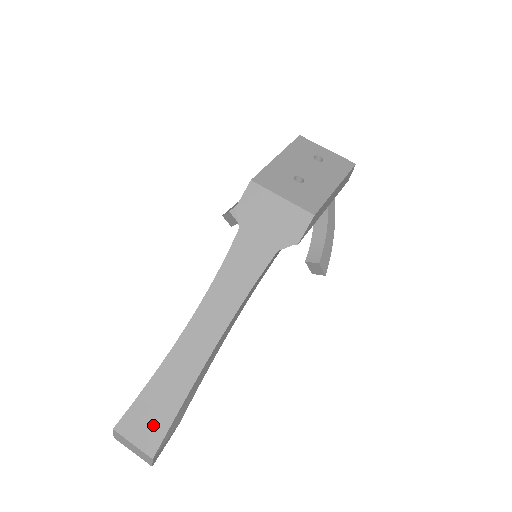
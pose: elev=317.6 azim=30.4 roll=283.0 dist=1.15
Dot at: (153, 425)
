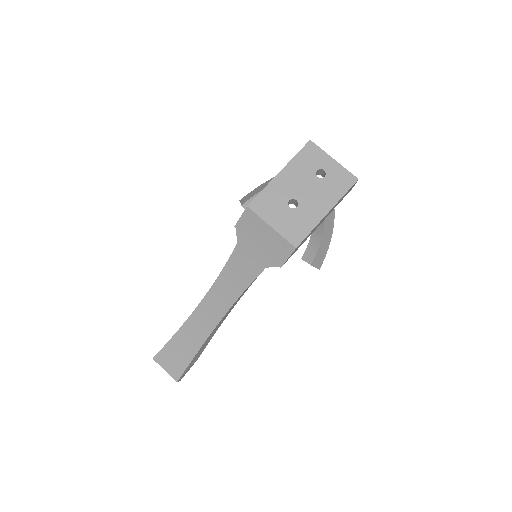
Dot at: (177, 362)
